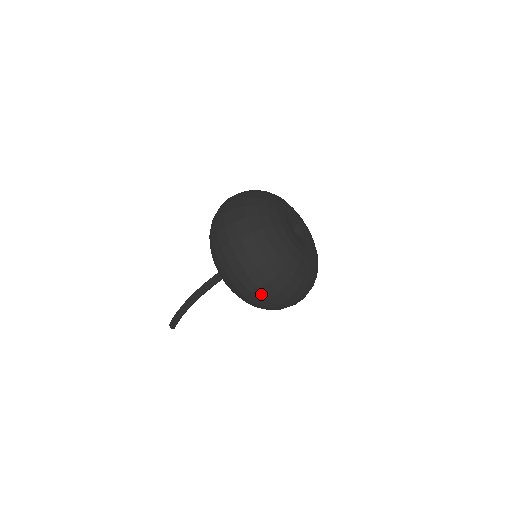
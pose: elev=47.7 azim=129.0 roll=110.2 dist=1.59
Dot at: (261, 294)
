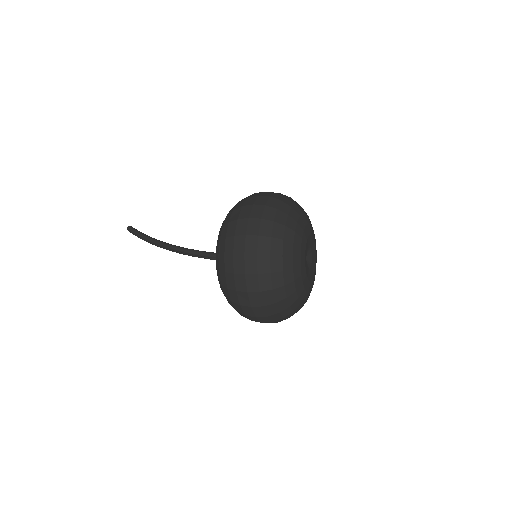
Dot at: occluded
